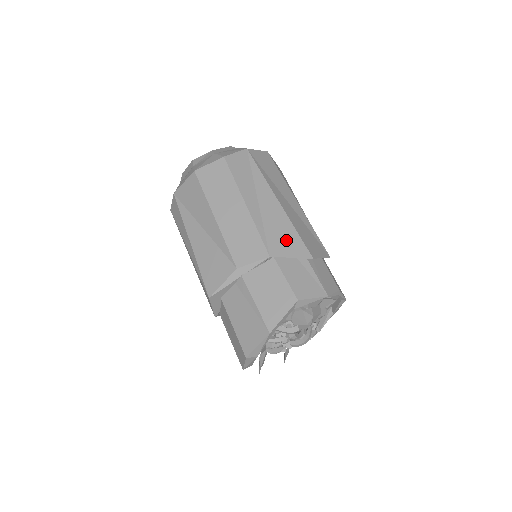
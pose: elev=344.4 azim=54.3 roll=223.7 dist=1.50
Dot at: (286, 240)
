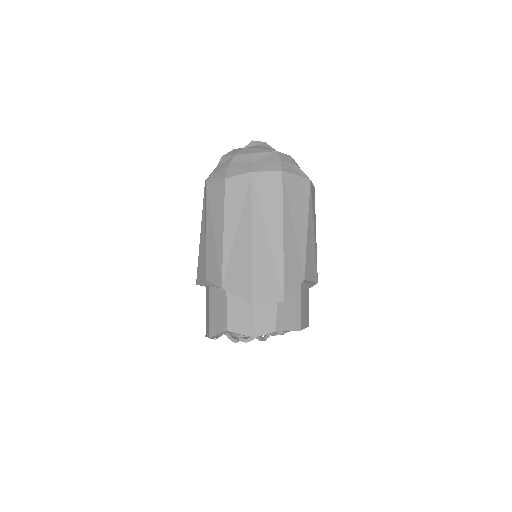
Dot at: (240, 280)
